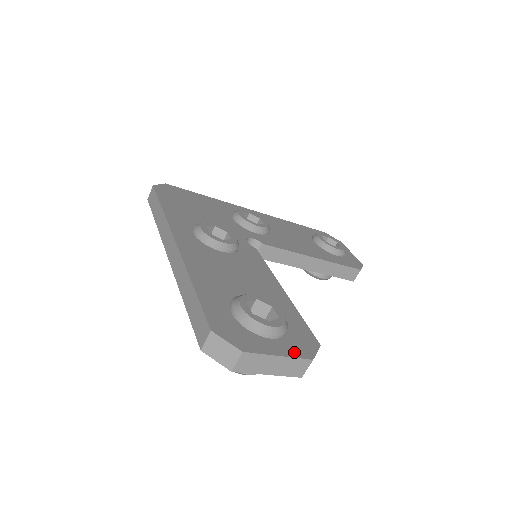
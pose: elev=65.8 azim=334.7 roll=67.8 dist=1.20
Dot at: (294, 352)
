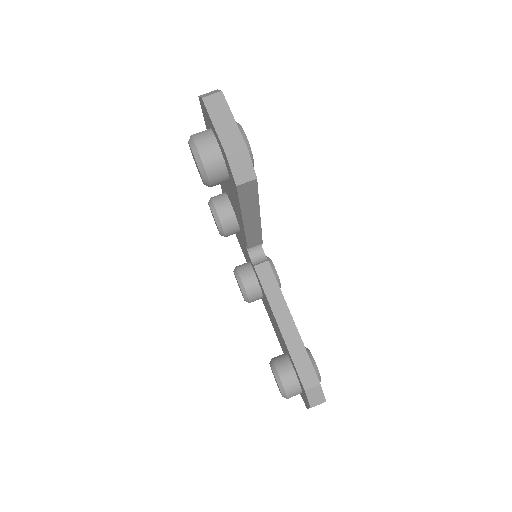
Dot at: (242, 138)
